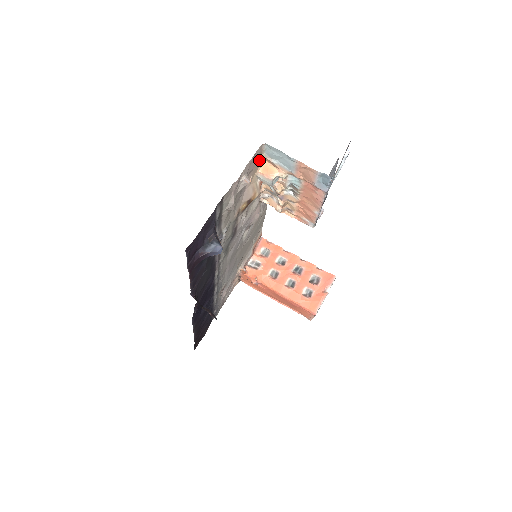
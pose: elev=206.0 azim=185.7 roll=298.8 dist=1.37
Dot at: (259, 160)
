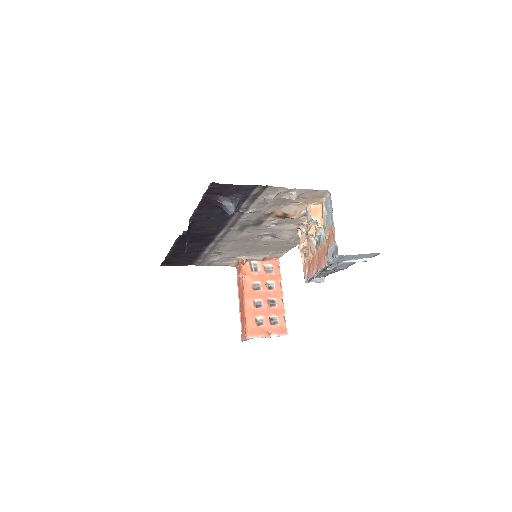
Dot at: (318, 199)
